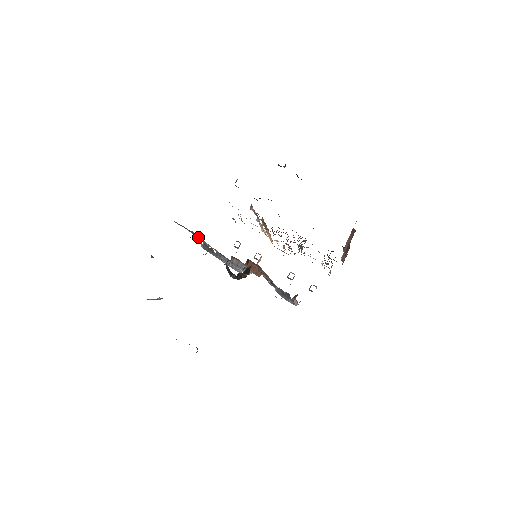
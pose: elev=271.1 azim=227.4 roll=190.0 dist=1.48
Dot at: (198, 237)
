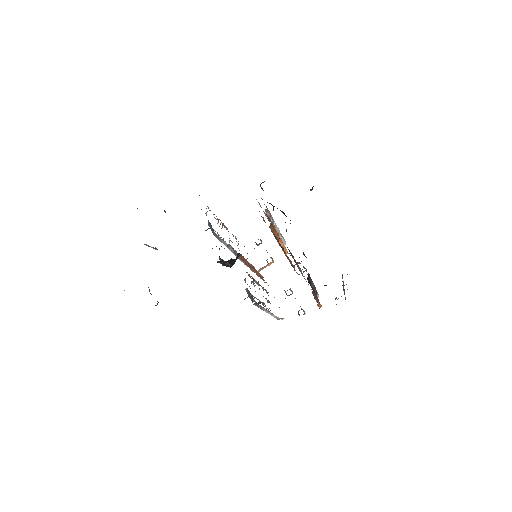
Dot at: occluded
